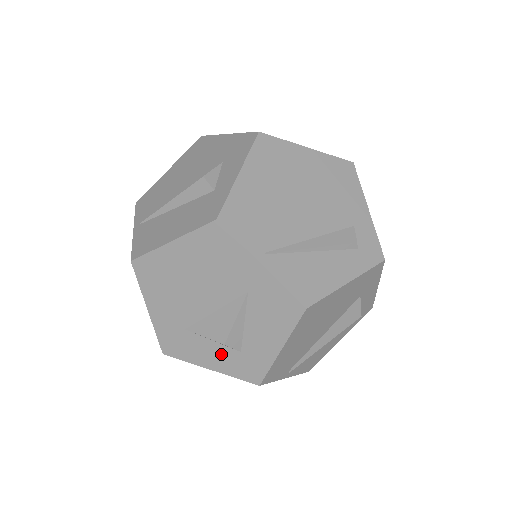
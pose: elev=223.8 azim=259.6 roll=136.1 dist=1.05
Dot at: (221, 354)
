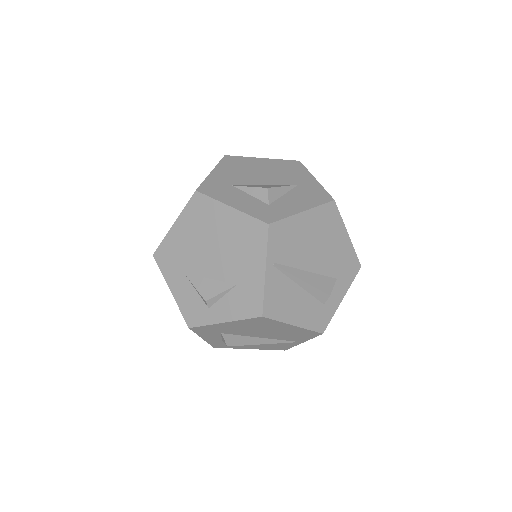
Dot at: (250, 202)
